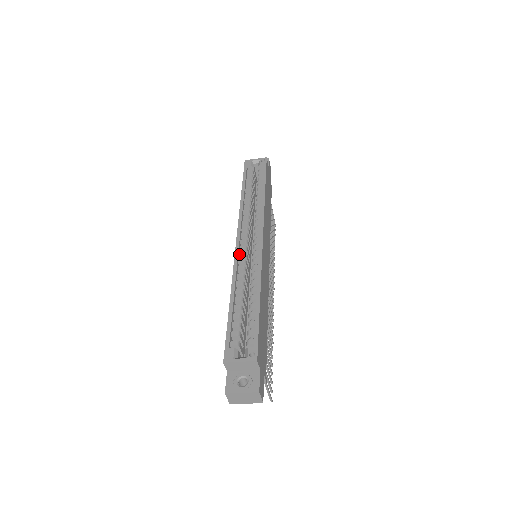
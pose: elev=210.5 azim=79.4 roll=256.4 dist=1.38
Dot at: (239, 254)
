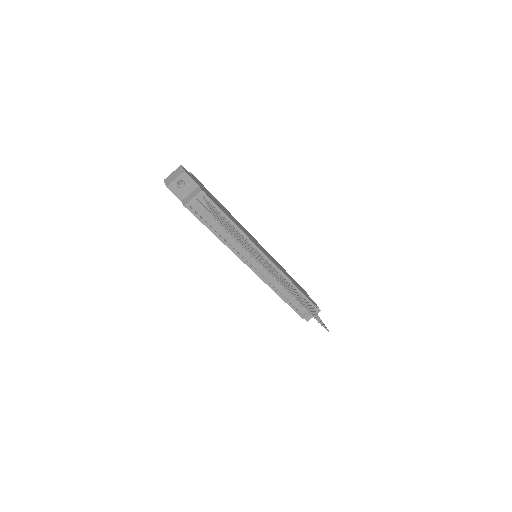
Dot at: occluded
